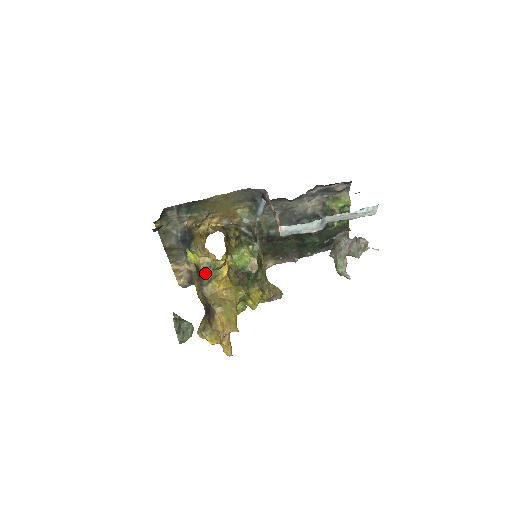
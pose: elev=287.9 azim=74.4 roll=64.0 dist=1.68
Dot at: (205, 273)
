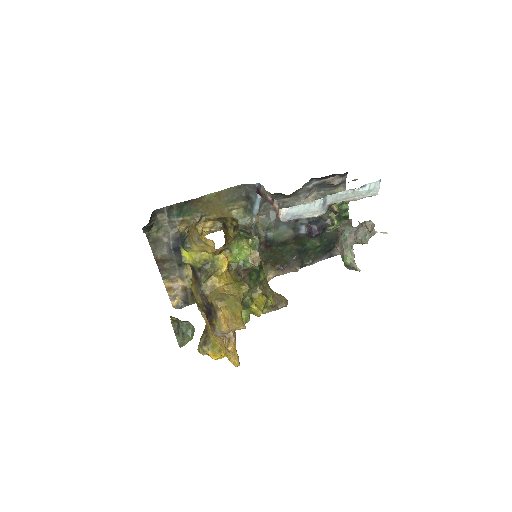
Dot at: (203, 272)
